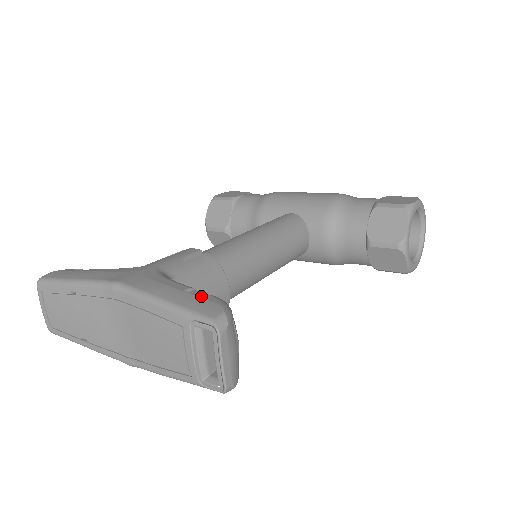
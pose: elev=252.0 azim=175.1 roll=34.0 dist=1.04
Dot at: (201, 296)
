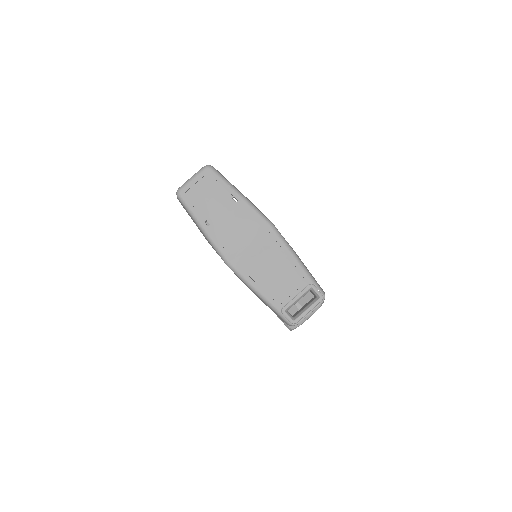
Dot at: occluded
